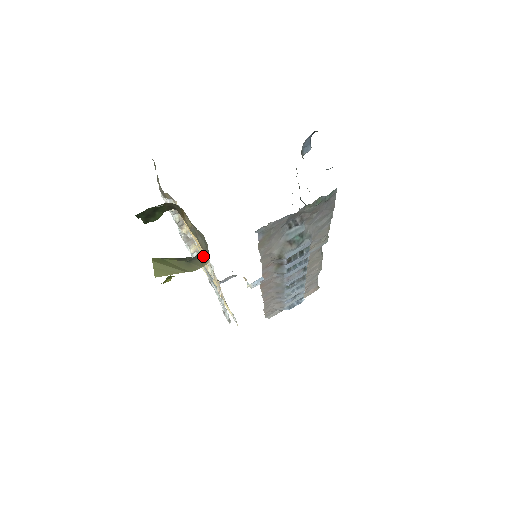
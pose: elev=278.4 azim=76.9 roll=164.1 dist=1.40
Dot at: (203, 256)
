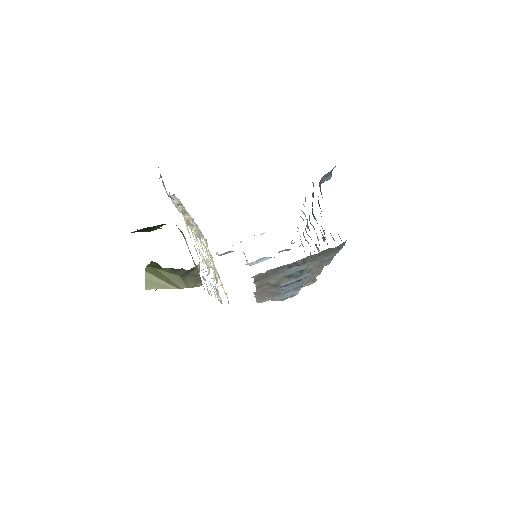
Dot at: (197, 276)
